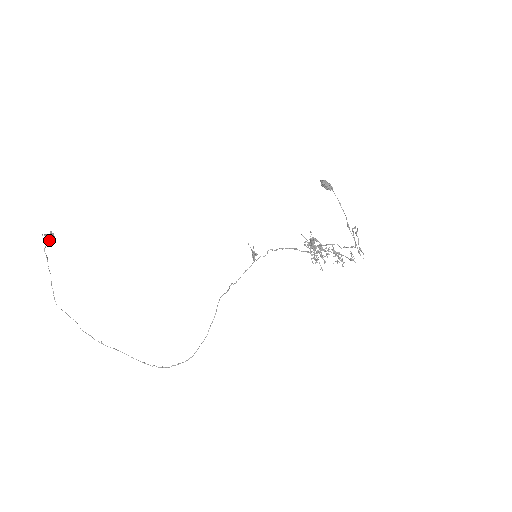
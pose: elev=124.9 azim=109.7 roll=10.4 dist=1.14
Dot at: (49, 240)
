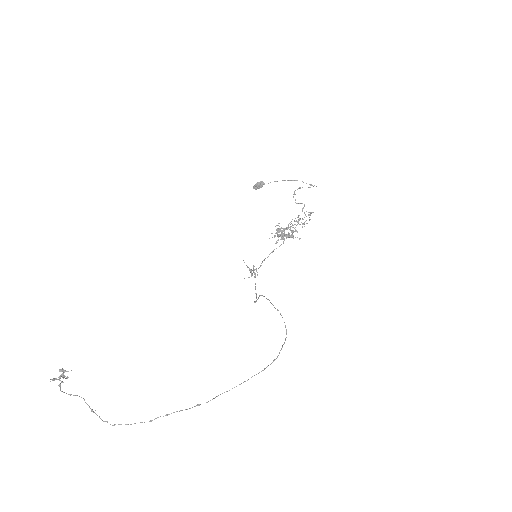
Dot at: (63, 375)
